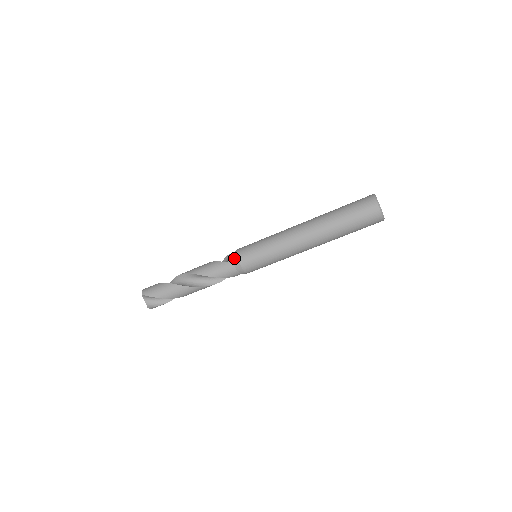
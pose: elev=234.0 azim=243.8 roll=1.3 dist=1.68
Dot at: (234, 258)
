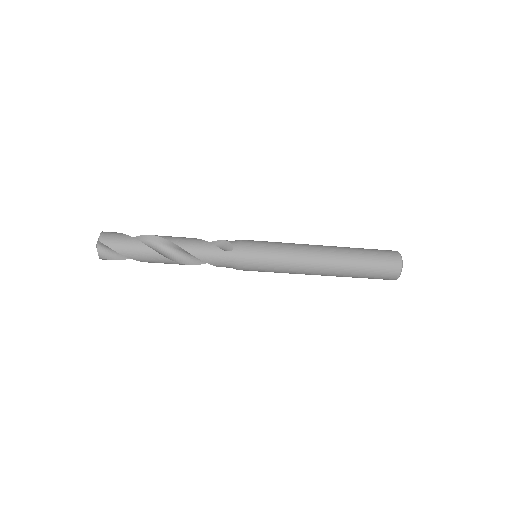
Dot at: (236, 251)
